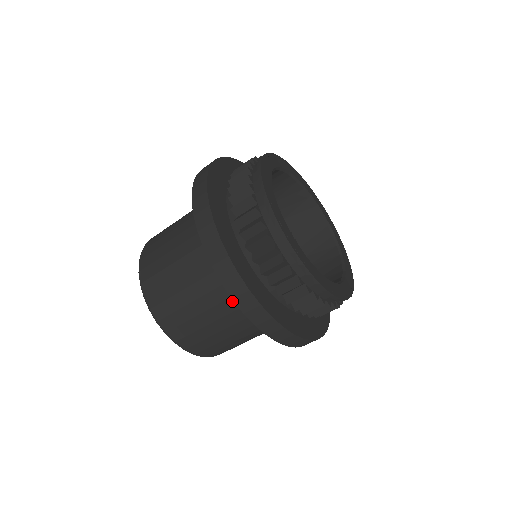
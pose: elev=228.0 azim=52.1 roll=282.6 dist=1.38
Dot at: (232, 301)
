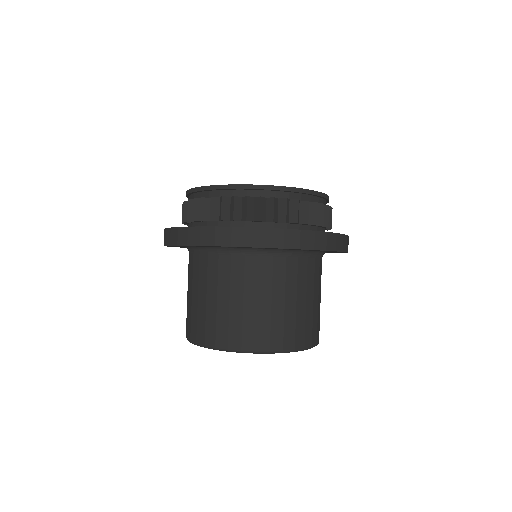
Dot at: (191, 264)
